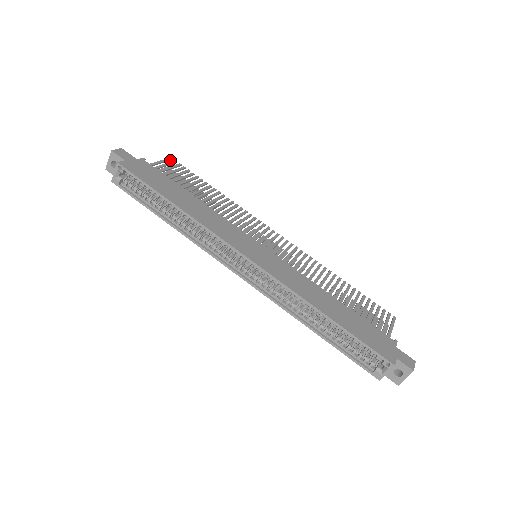
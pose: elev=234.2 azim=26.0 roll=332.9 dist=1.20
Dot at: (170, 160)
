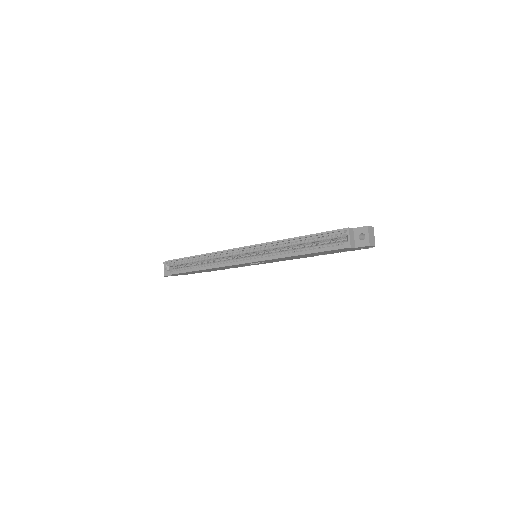
Dot at: occluded
